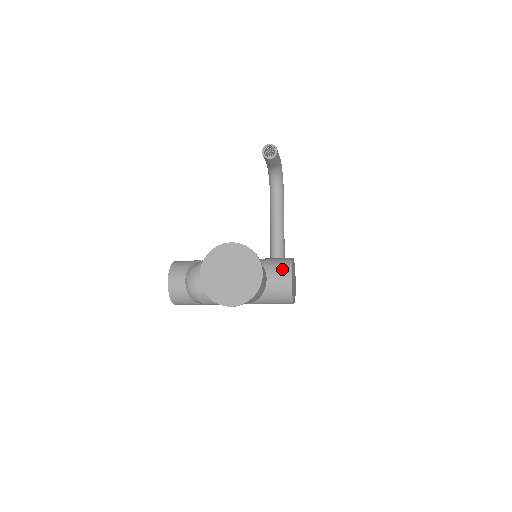
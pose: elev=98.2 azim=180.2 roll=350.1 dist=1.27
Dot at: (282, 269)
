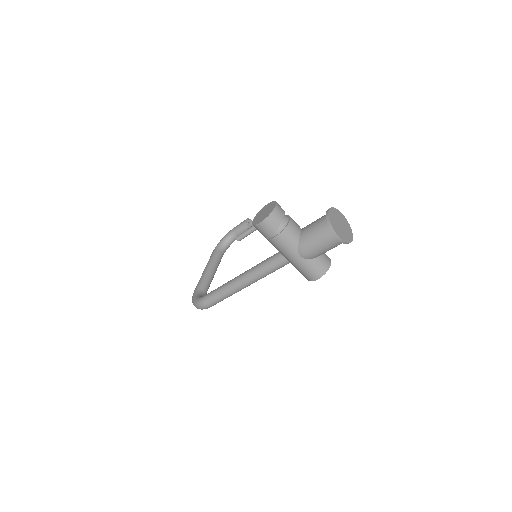
Dot at: occluded
